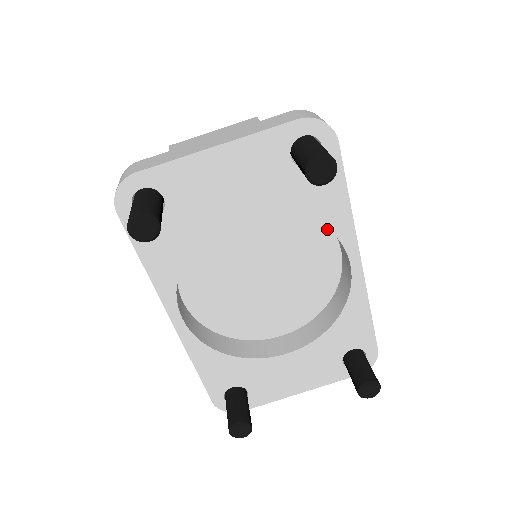
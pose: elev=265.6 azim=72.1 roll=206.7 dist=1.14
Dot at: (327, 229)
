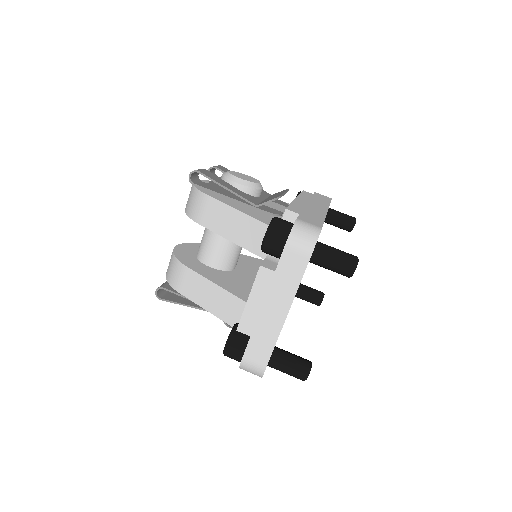
Dot at: occluded
